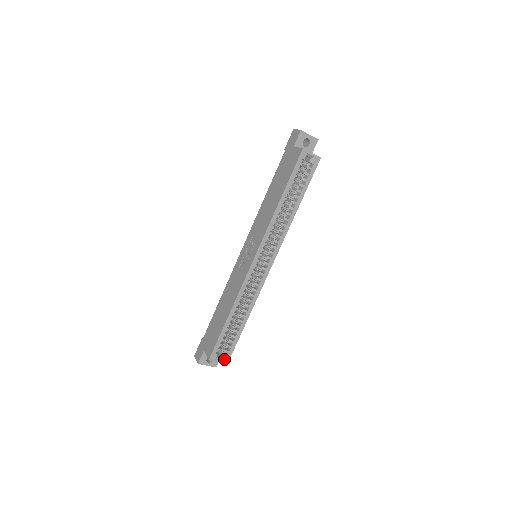
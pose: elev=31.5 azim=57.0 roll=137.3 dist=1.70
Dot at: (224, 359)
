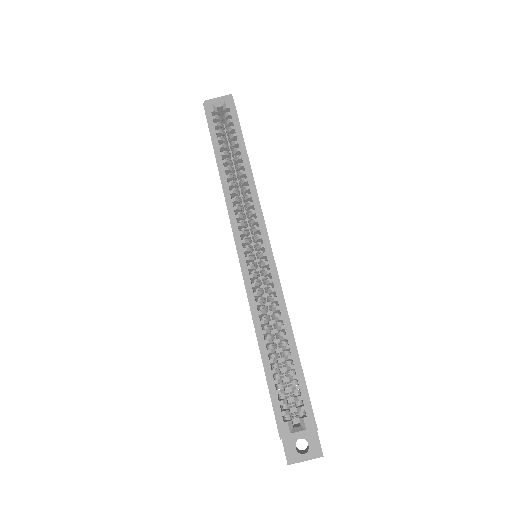
Dot at: (305, 425)
